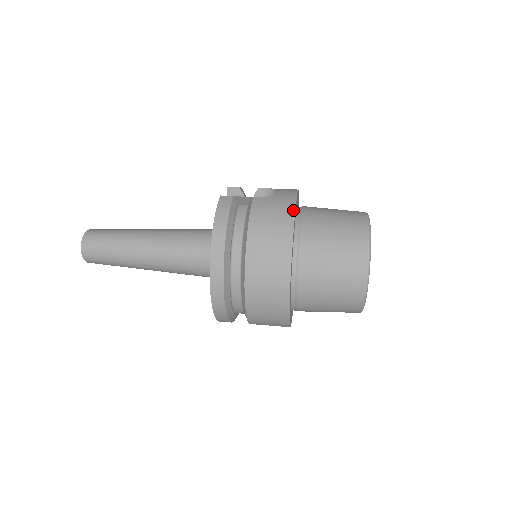
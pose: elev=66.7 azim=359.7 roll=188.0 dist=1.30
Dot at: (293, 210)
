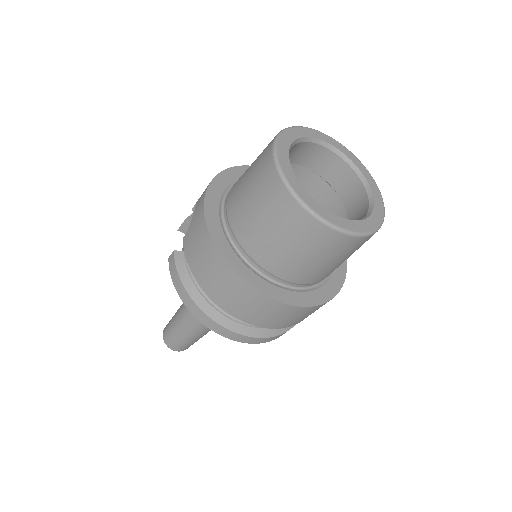
Dot at: (206, 229)
